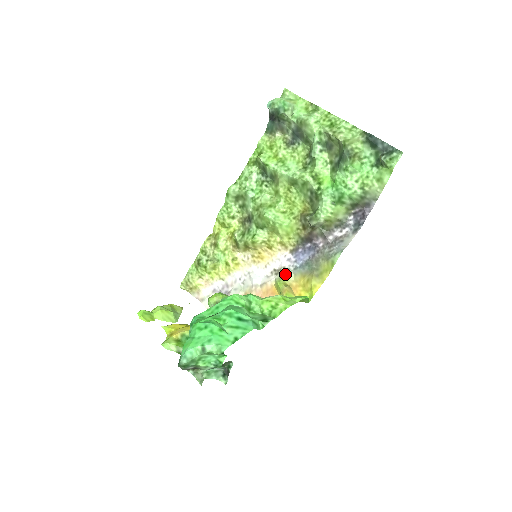
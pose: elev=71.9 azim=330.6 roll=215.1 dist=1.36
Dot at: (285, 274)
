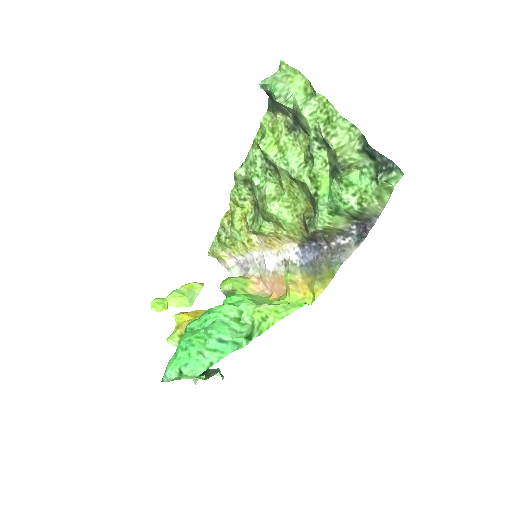
Dot at: (292, 269)
